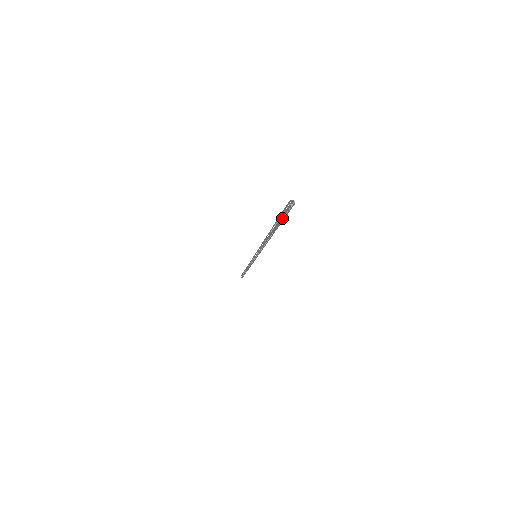
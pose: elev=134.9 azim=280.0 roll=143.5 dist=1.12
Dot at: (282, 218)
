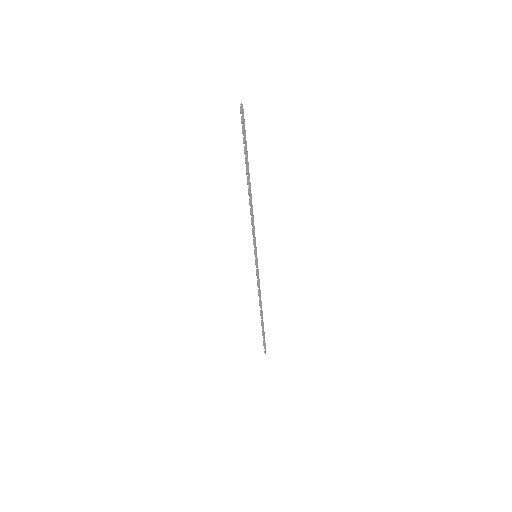
Dot at: (244, 136)
